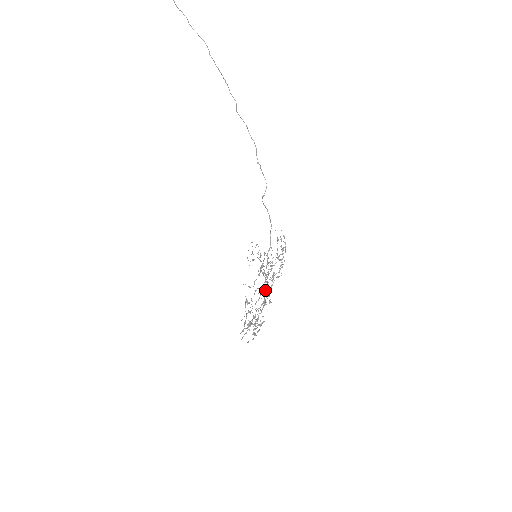
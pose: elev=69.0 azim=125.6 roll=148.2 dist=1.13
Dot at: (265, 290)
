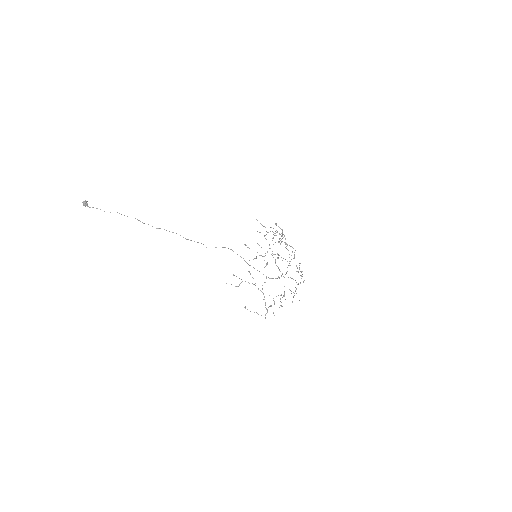
Dot at: occluded
